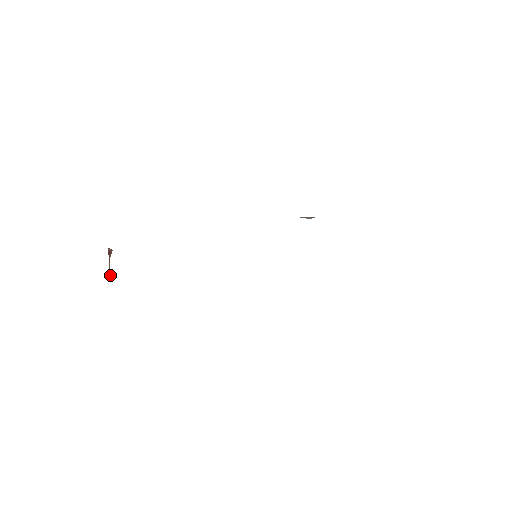
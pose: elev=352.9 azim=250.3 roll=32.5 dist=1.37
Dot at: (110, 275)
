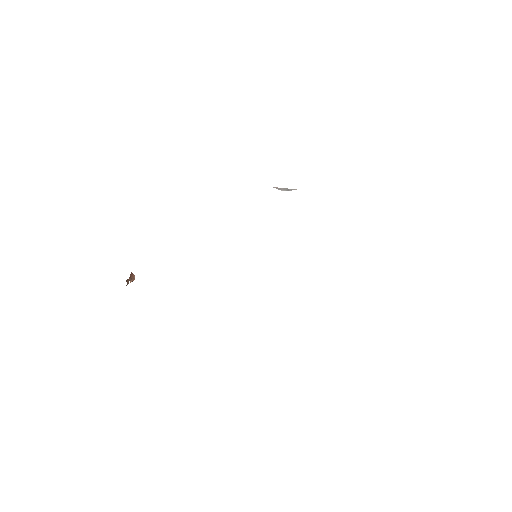
Dot at: (127, 282)
